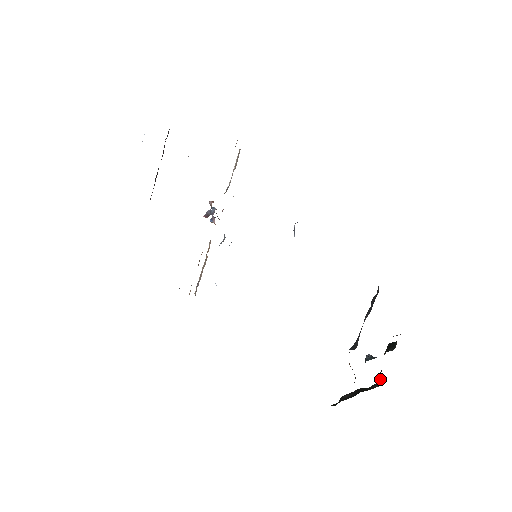
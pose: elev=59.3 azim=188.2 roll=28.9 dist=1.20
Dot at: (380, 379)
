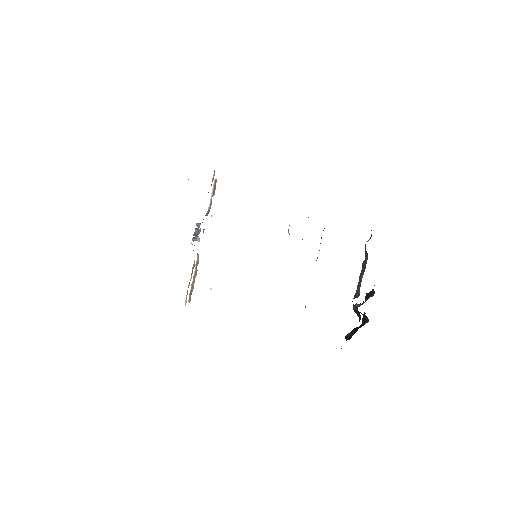
Dot at: (366, 318)
